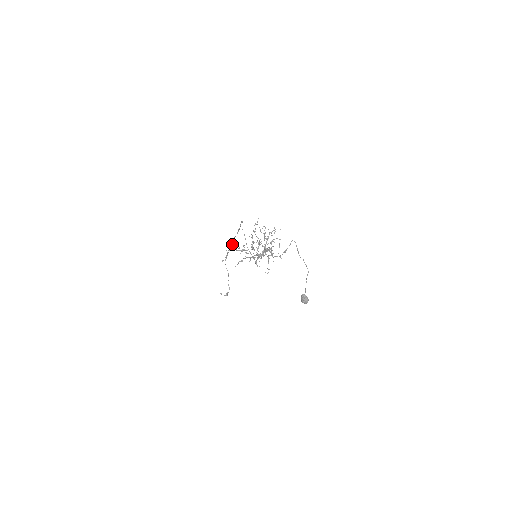
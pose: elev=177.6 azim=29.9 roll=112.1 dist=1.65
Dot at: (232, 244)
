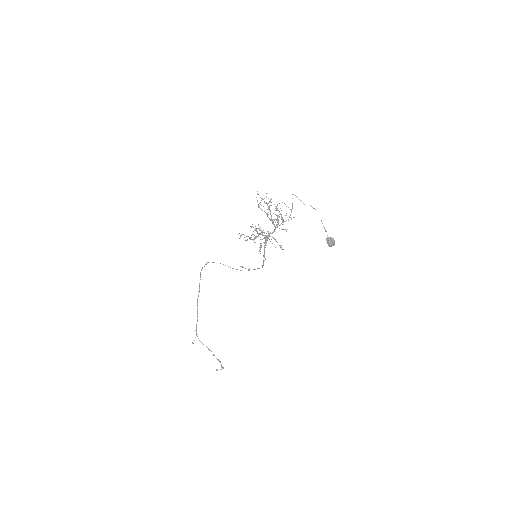
Dot at: (197, 310)
